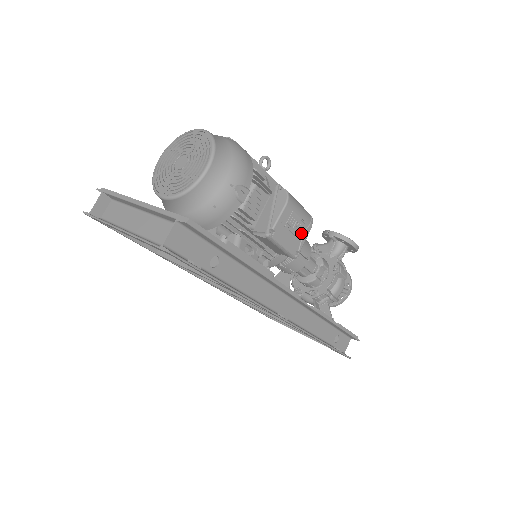
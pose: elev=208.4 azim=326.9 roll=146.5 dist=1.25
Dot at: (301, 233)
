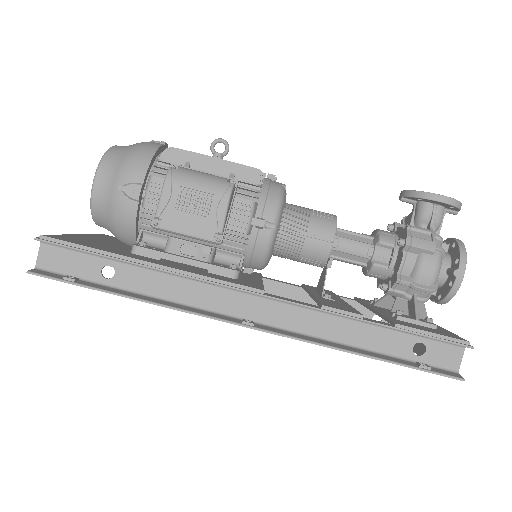
Dot at: (212, 209)
